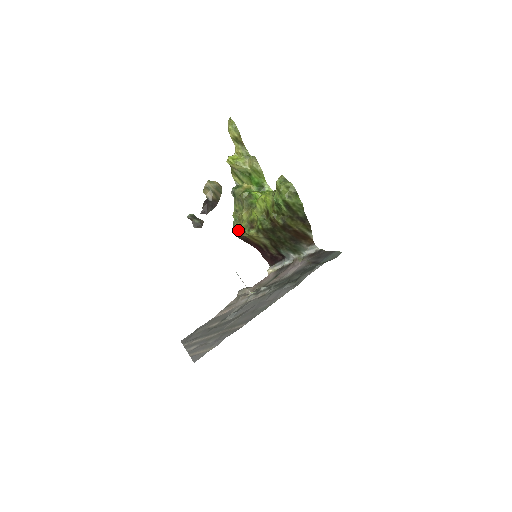
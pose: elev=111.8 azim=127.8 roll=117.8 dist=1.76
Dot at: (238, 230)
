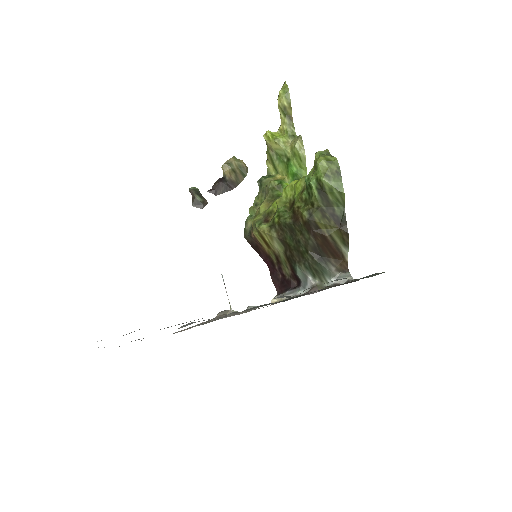
Dot at: (249, 228)
